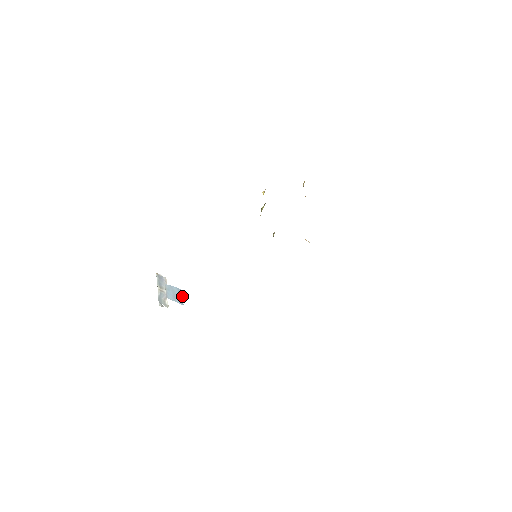
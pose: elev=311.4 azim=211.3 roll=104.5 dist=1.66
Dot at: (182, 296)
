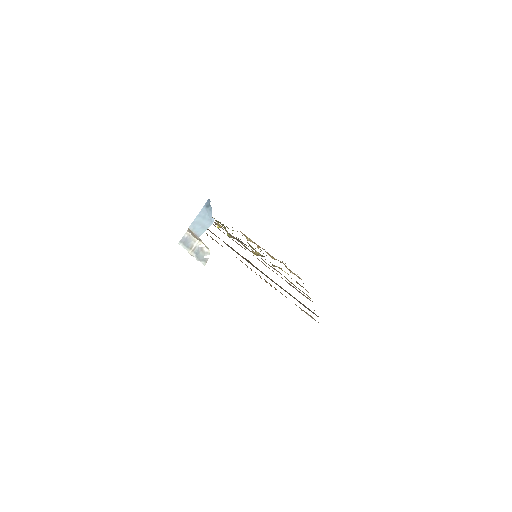
Dot at: (206, 214)
